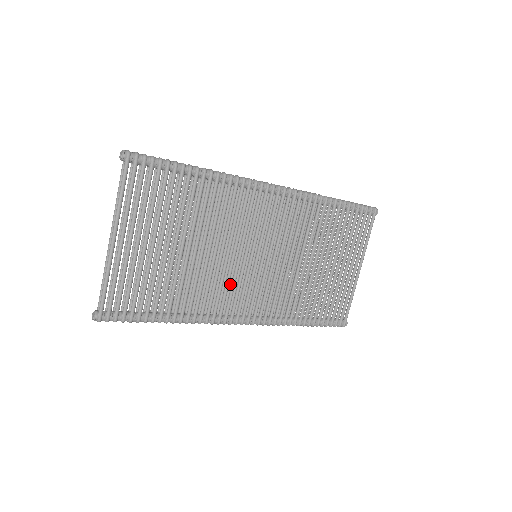
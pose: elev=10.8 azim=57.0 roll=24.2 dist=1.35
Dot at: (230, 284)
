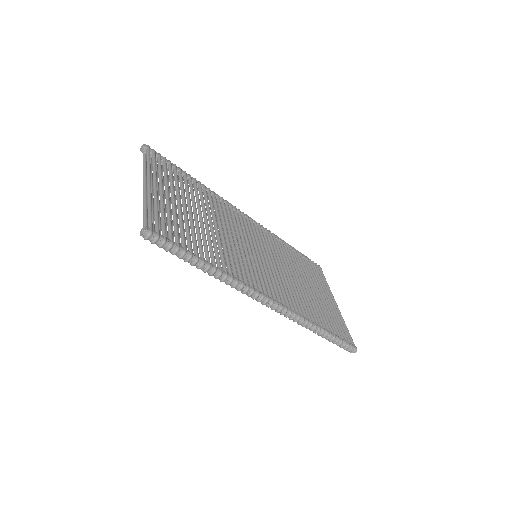
Dot at: occluded
